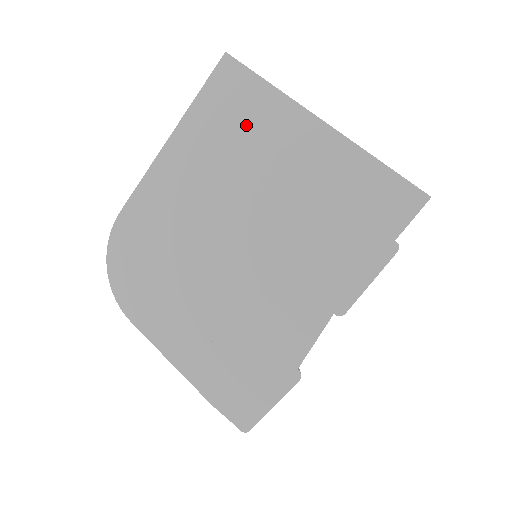
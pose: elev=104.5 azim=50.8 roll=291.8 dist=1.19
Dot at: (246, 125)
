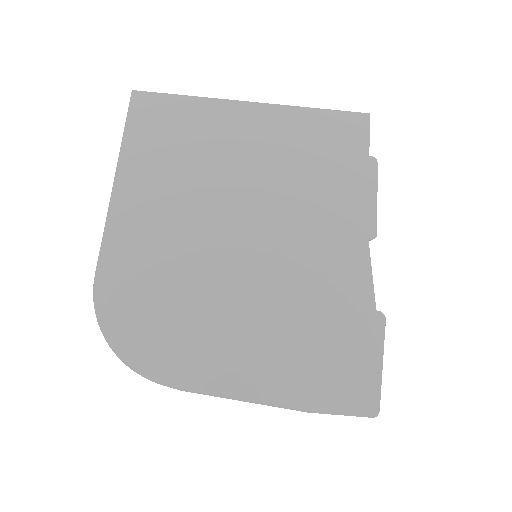
Dot at: (186, 134)
